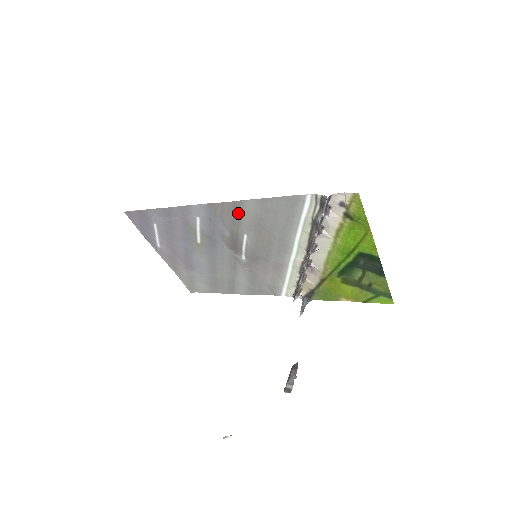
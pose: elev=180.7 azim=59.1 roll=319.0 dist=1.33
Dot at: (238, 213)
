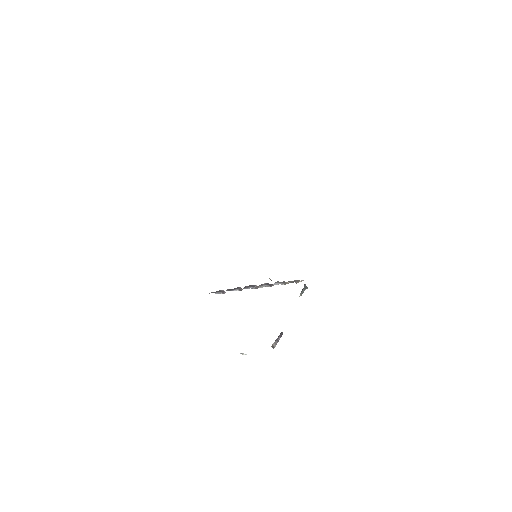
Dot at: occluded
